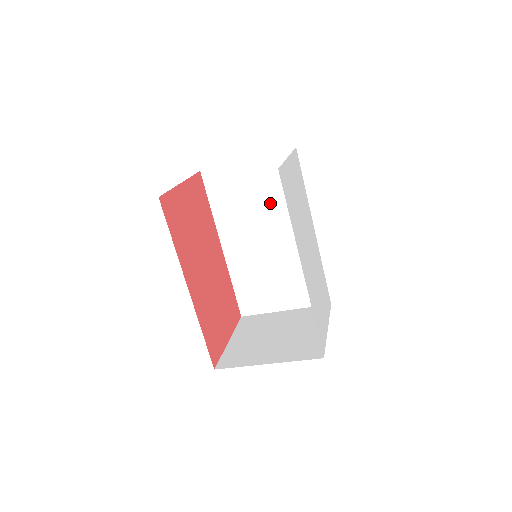
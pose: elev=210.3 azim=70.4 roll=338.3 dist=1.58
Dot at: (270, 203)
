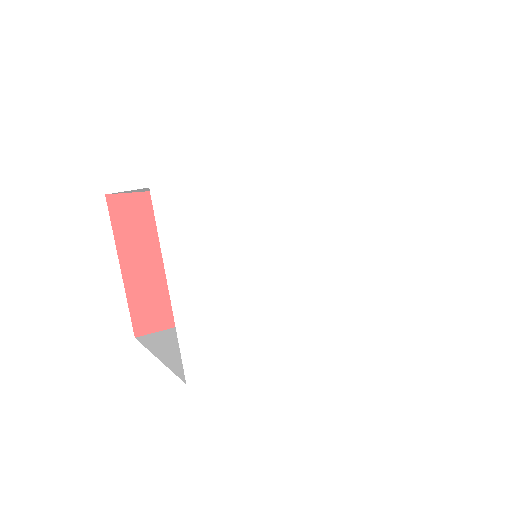
Dot at: occluded
